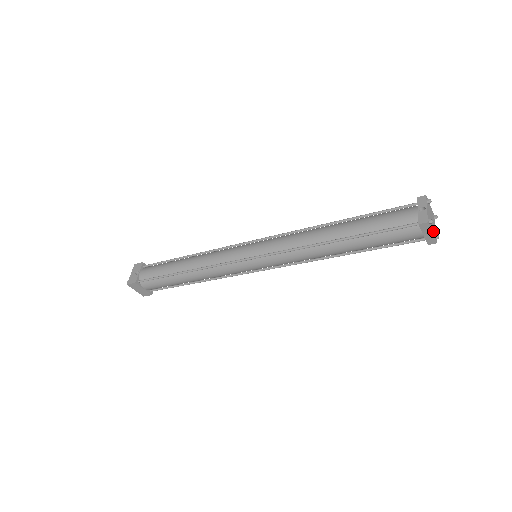
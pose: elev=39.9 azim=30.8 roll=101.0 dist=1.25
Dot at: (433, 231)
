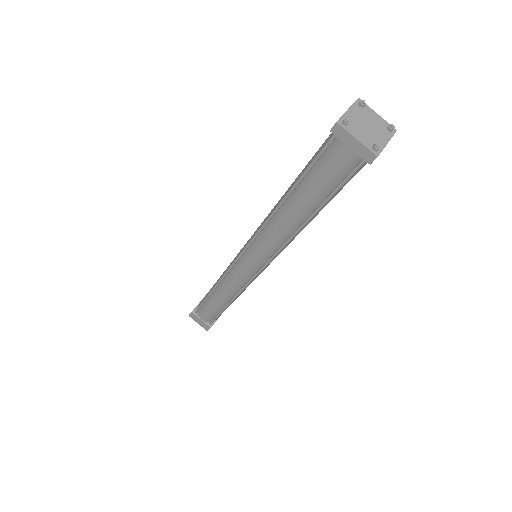
Dot at: (366, 139)
